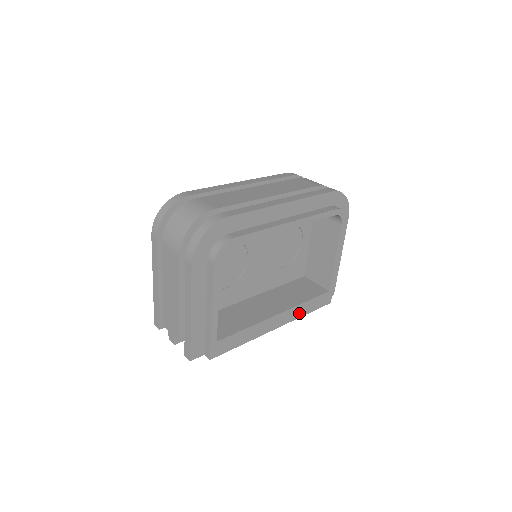
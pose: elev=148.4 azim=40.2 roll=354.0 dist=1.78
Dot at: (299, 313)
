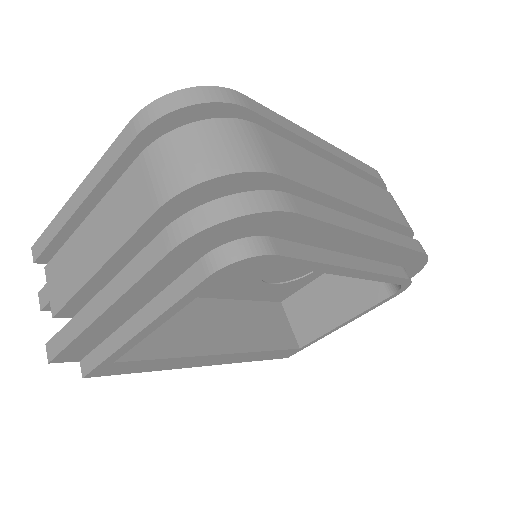
Dot at: (248, 358)
